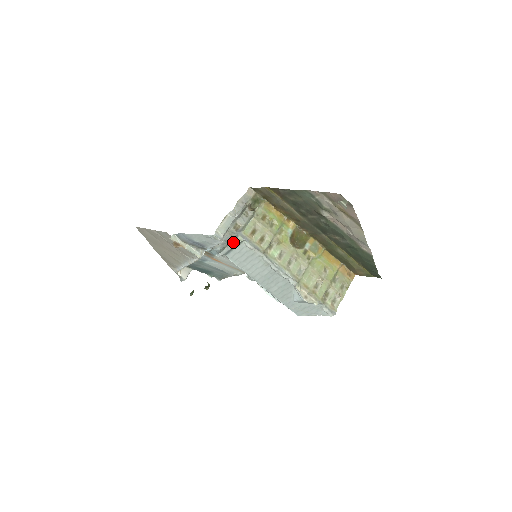
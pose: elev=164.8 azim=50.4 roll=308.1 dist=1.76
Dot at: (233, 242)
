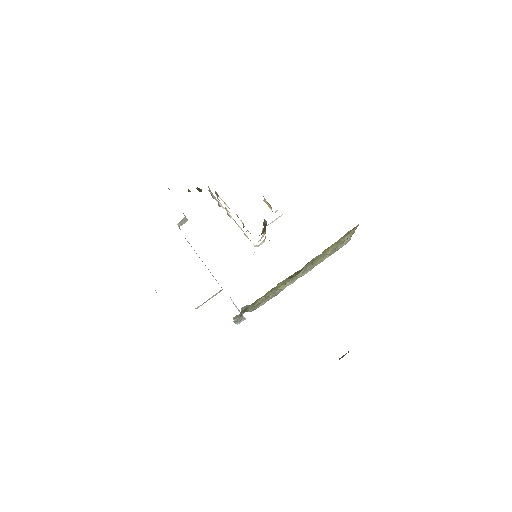
Dot at: occluded
